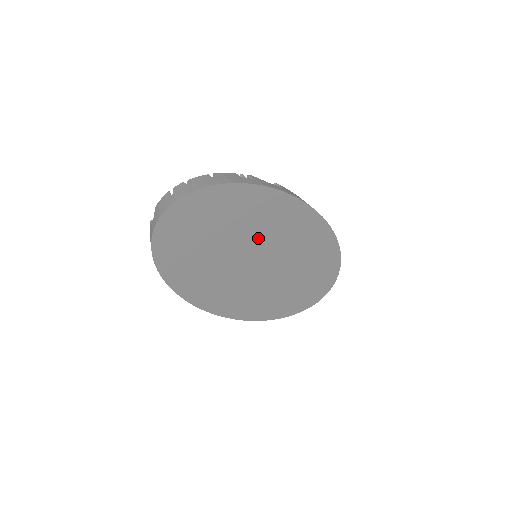
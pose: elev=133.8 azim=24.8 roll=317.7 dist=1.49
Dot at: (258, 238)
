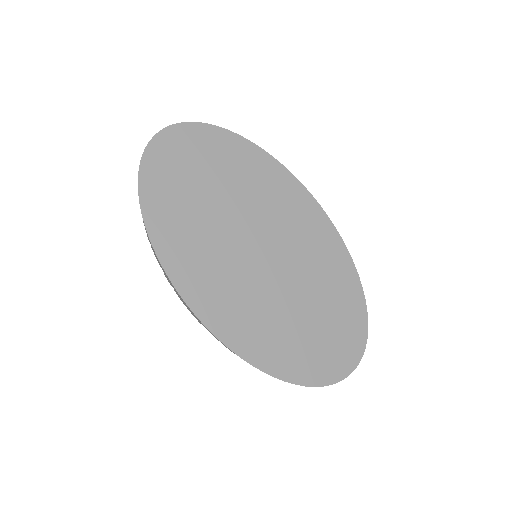
Dot at: (256, 212)
